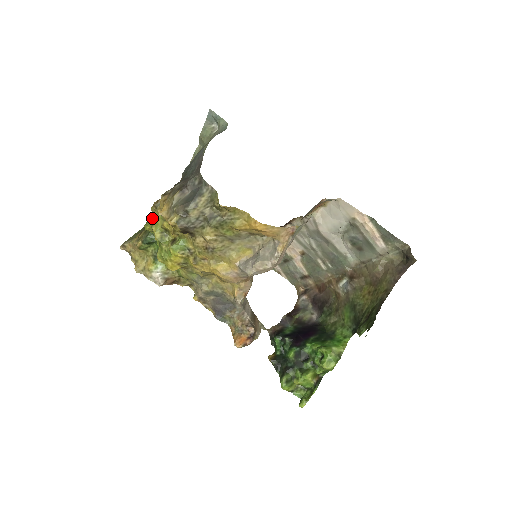
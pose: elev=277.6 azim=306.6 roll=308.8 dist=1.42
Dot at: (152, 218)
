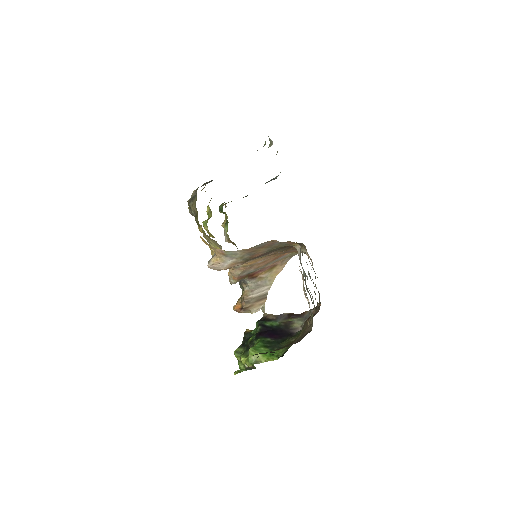
Dot at: occluded
